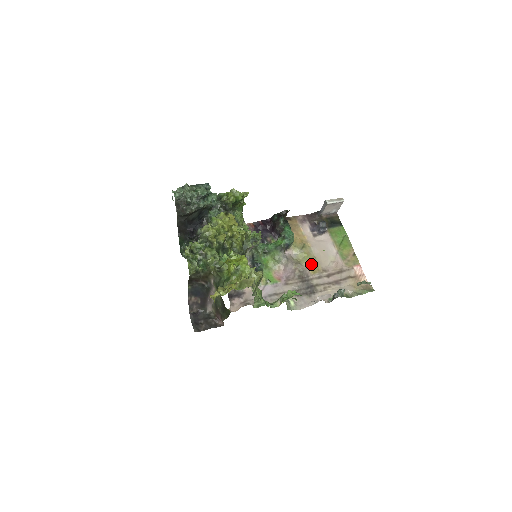
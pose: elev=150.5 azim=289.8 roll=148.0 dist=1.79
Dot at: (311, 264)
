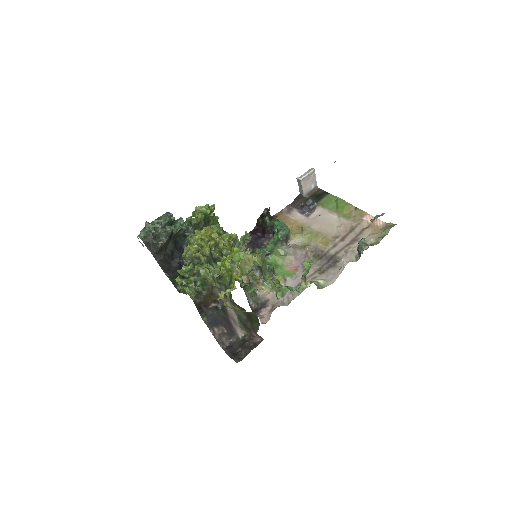
Dot at: (319, 240)
